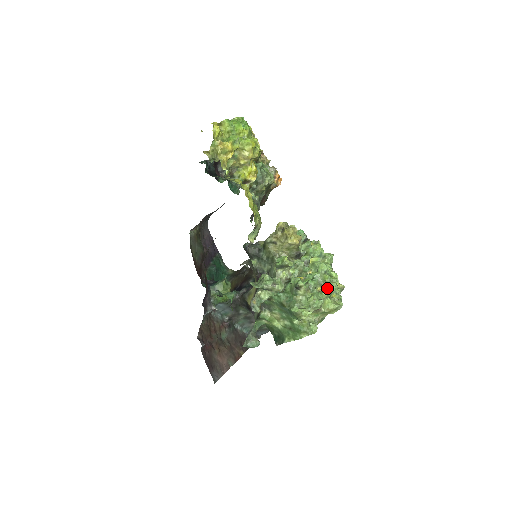
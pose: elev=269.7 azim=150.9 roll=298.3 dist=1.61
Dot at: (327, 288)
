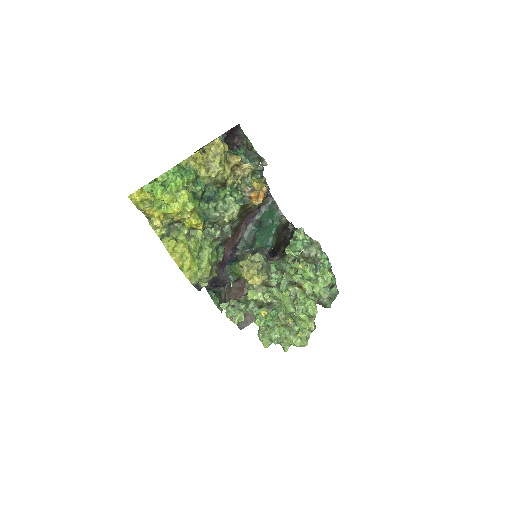
Dot at: (295, 324)
